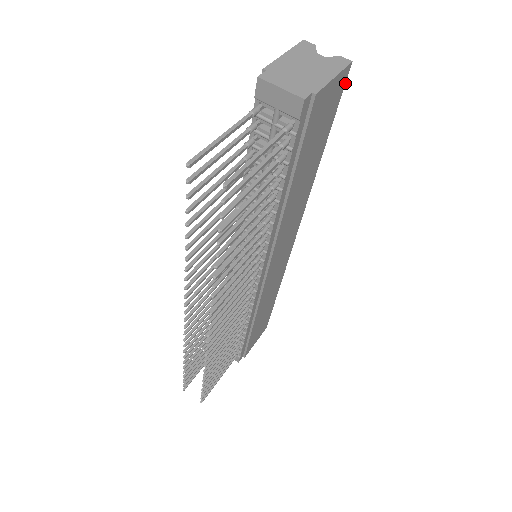
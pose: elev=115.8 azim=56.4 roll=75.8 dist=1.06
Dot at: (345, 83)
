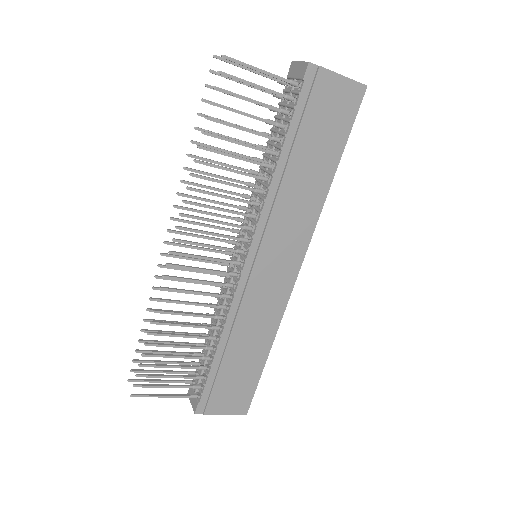
Dot at: occluded
